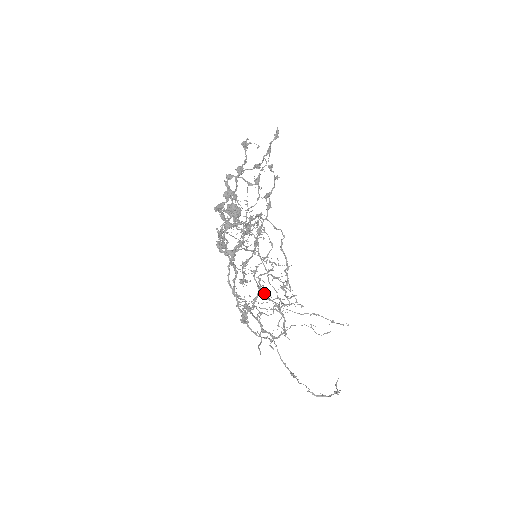
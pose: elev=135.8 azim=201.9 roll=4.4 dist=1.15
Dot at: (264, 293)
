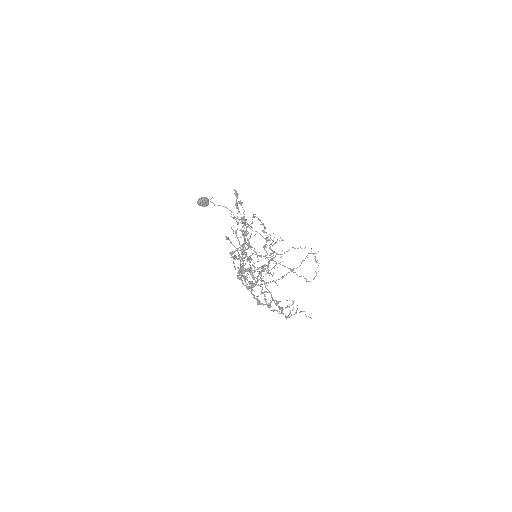
Dot at: occluded
